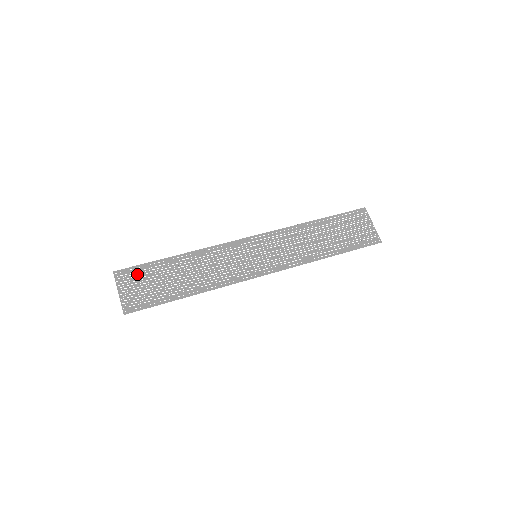
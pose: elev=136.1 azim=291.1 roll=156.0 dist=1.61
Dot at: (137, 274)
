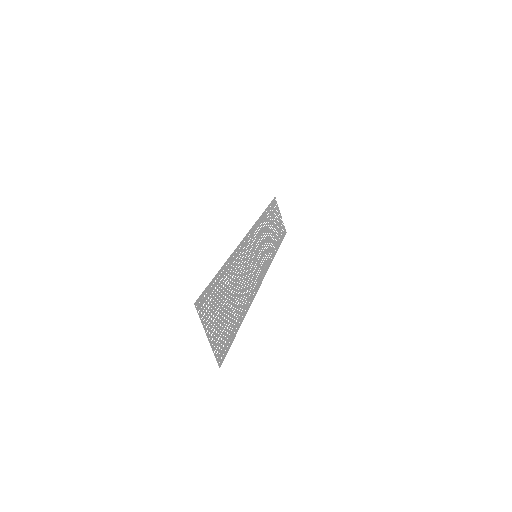
Dot at: (210, 301)
